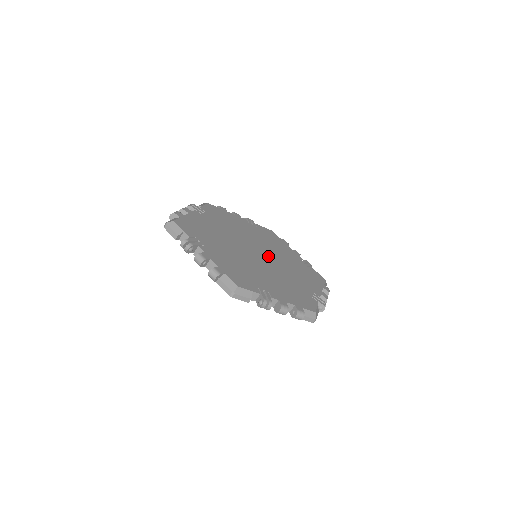
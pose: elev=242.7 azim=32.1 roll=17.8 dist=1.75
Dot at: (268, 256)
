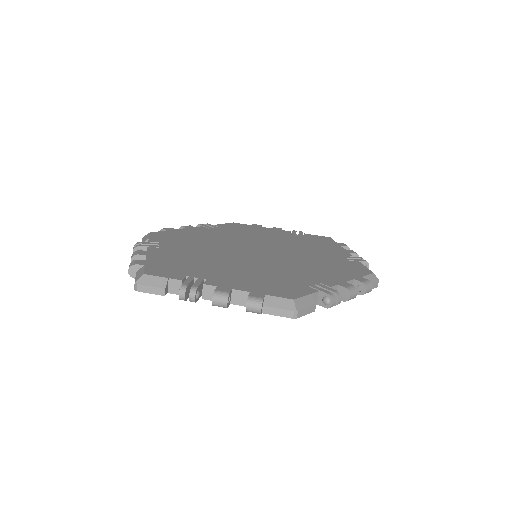
Dot at: (266, 248)
